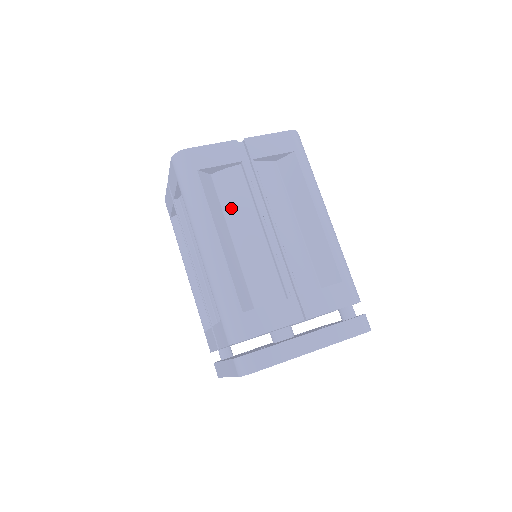
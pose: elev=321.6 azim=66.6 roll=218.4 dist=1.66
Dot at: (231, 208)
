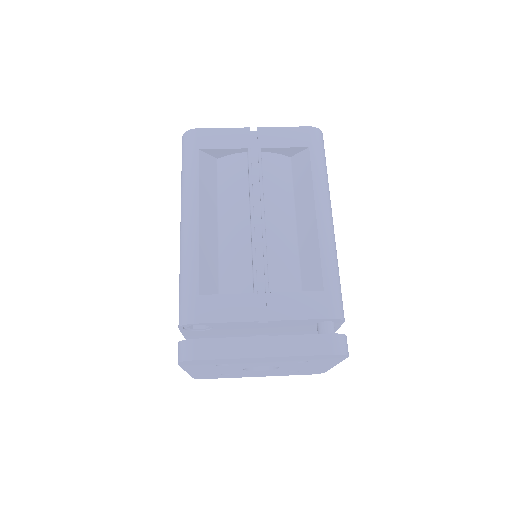
Dot at: (226, 193)
